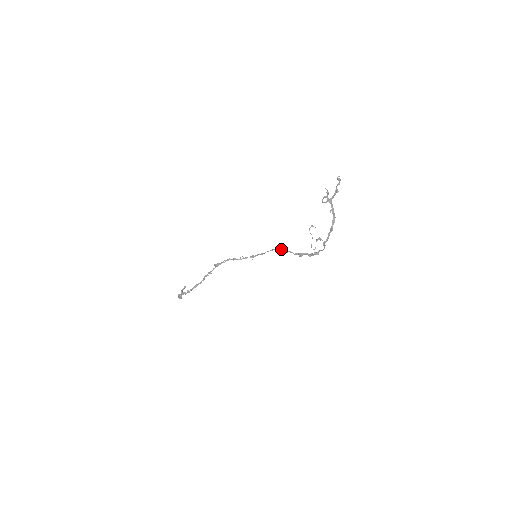
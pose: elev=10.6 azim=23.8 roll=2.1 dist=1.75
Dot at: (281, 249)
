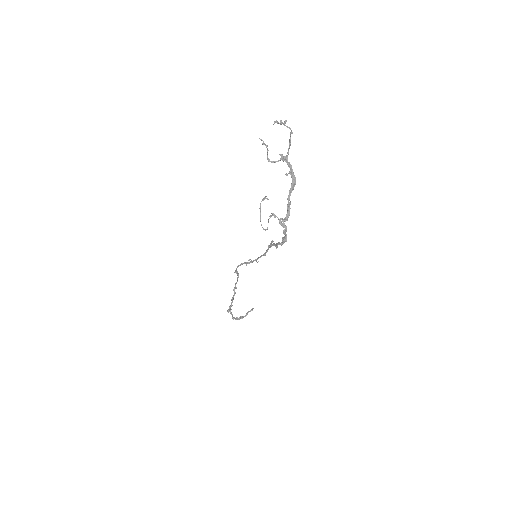
Dot at: (271, 243)
